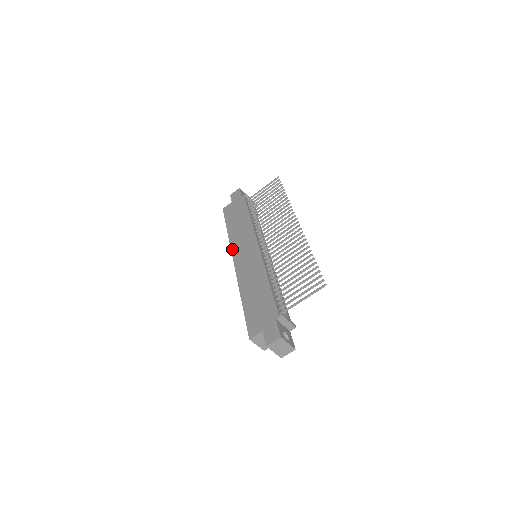
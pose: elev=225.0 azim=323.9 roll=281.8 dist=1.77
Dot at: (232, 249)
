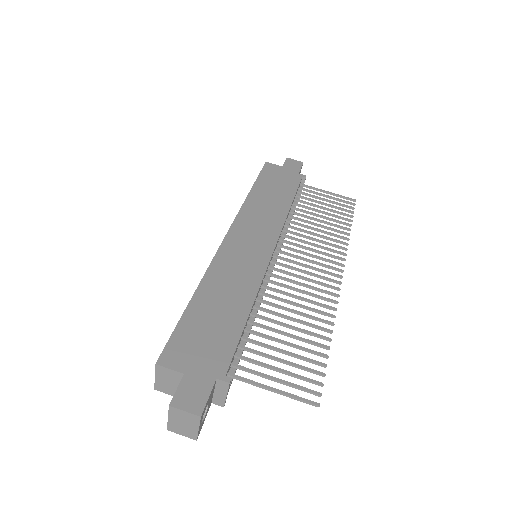
Dot at: (238, 217)
